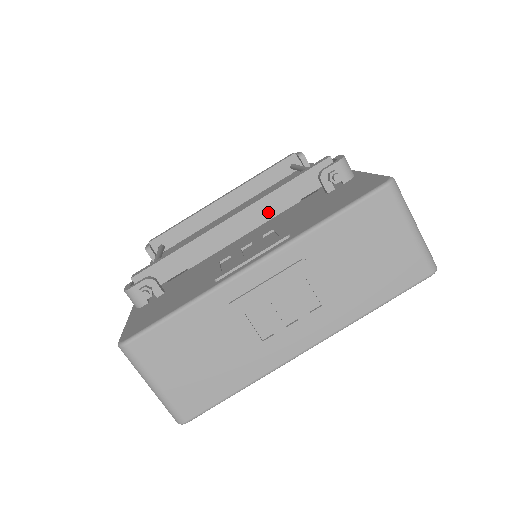
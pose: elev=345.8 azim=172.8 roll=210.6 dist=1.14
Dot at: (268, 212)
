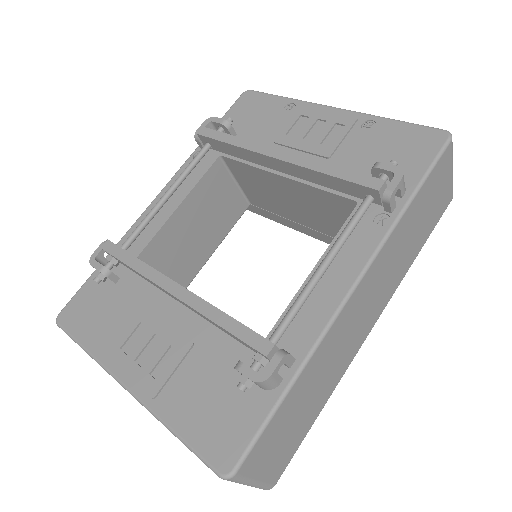
Dot at: (204, 317)
